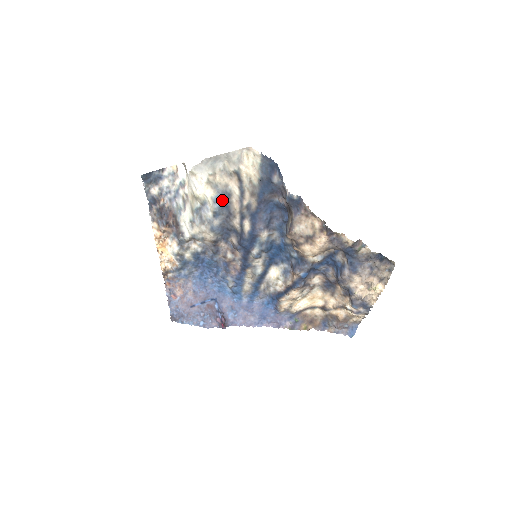
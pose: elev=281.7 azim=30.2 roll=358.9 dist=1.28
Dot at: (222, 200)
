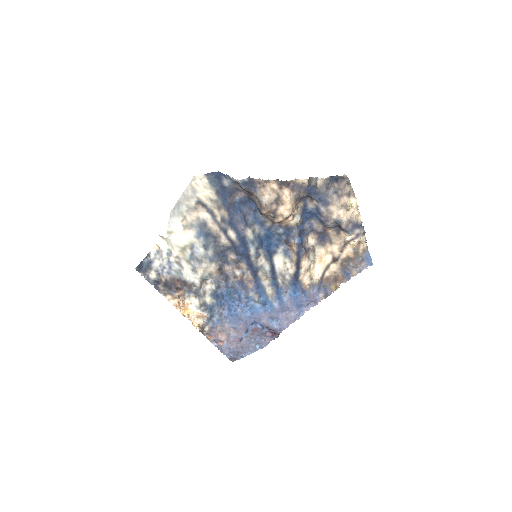
Dot at: (202, 232)
